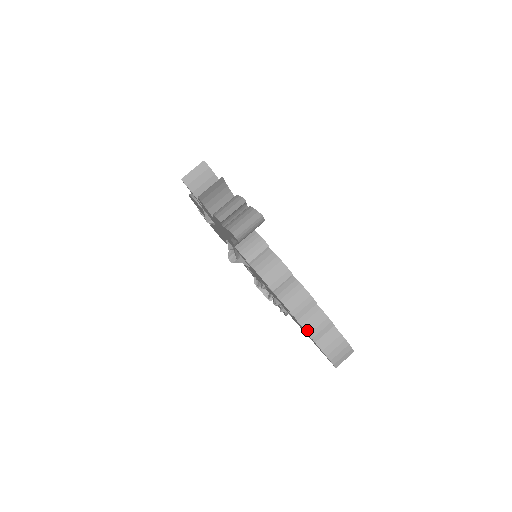
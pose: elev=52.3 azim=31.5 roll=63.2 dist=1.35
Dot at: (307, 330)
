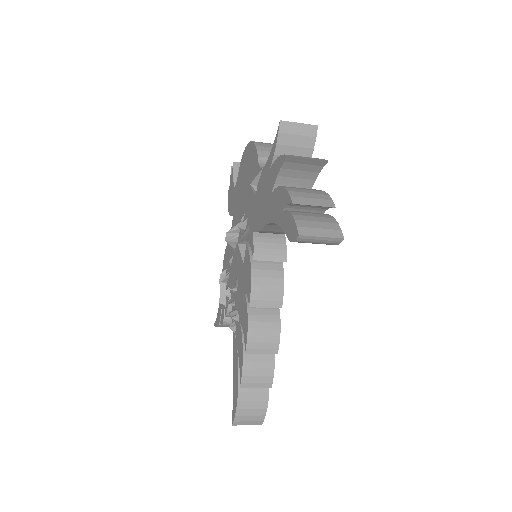
Dot at: (244, 371)
